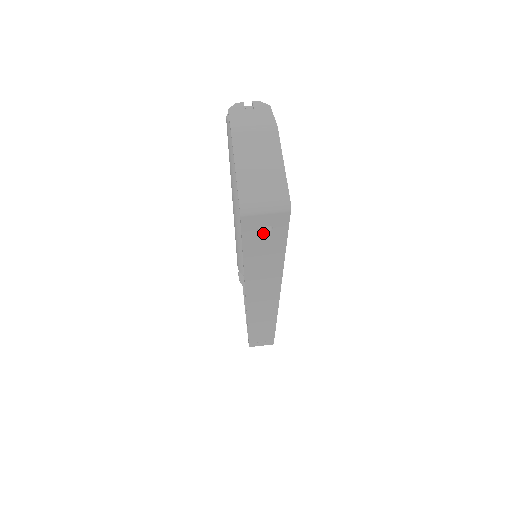
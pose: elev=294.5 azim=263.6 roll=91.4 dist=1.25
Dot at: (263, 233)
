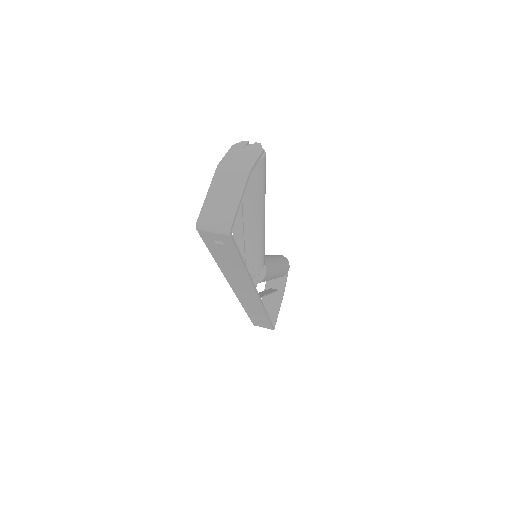
Dot at: (219, 245)
